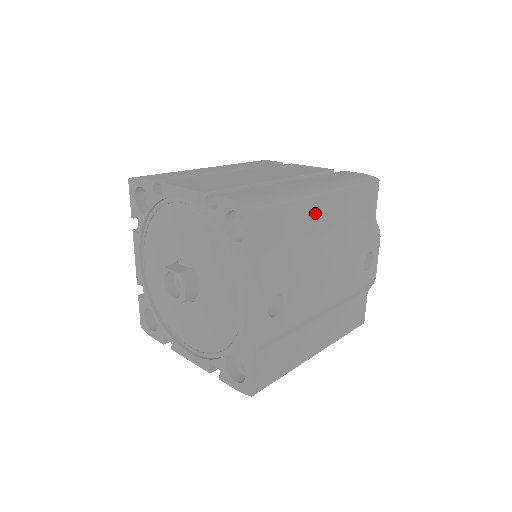
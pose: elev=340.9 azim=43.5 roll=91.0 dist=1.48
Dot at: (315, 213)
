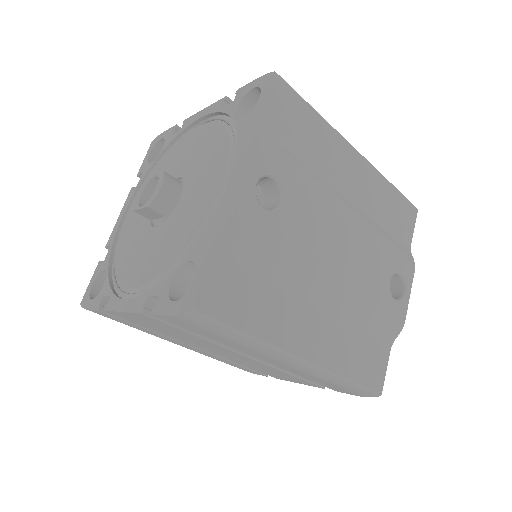
Dot at: (340, 156)
